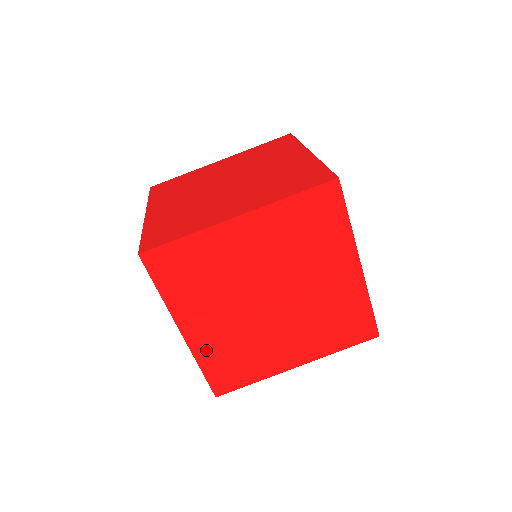
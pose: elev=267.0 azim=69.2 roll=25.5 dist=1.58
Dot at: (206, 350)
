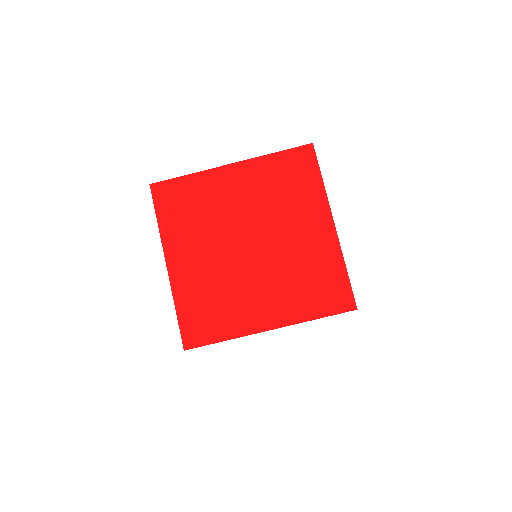
Dot at: (185, 289)
